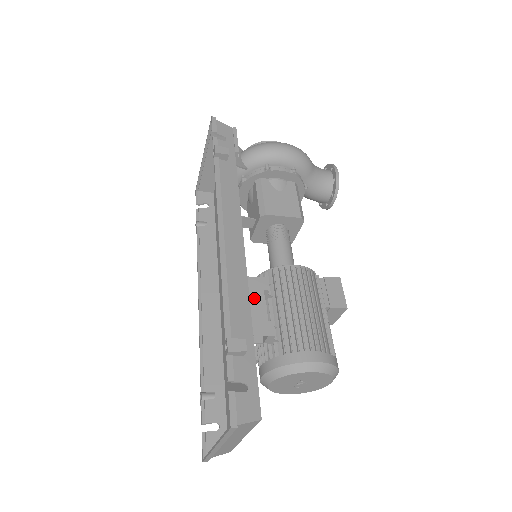
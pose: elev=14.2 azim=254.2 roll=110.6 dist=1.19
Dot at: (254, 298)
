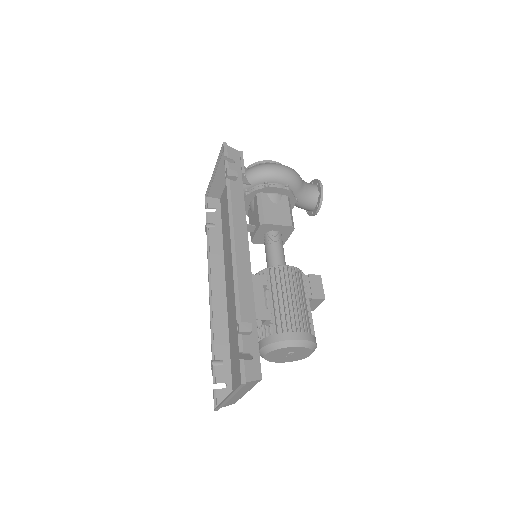
Dot at: (256, 291)
